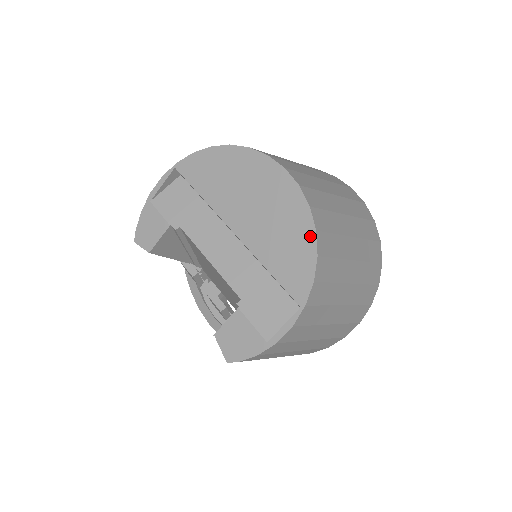
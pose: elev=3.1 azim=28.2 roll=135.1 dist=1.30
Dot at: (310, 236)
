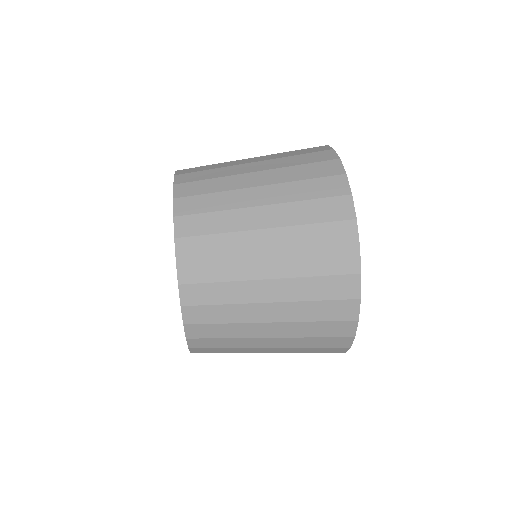
Dot at: occluded
